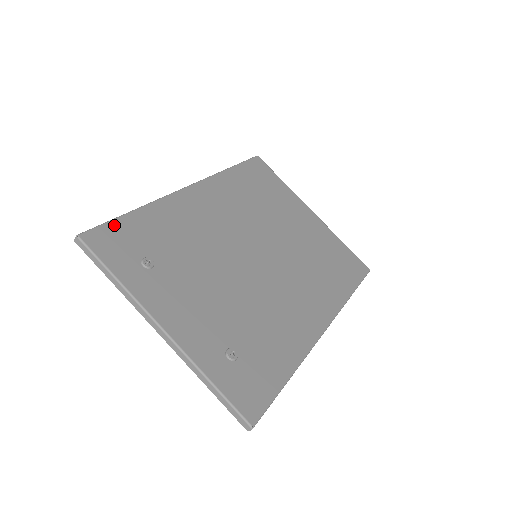
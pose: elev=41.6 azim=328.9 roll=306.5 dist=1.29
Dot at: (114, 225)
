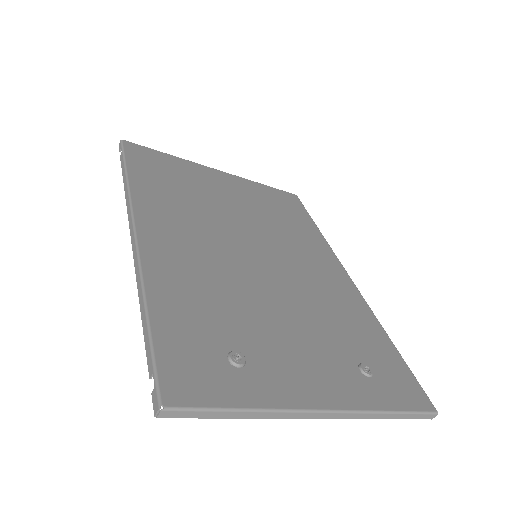
Dot at: (163, 351)
